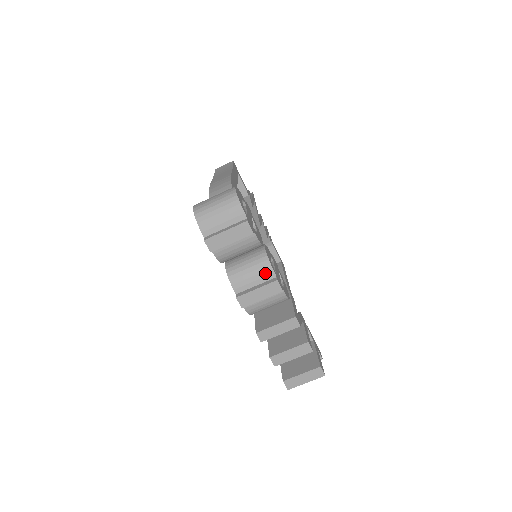
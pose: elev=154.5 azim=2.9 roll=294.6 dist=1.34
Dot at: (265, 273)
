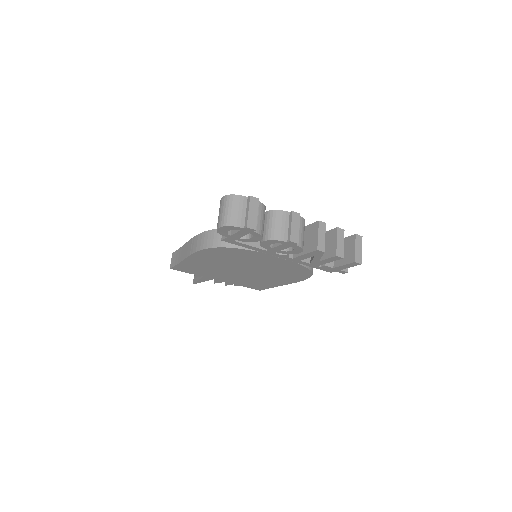
Dot at: (284, 217)
